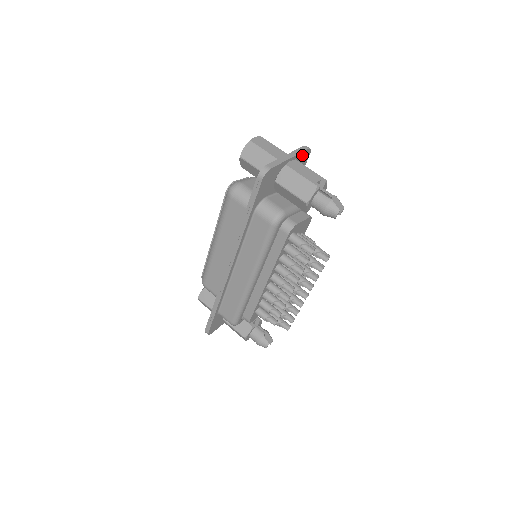
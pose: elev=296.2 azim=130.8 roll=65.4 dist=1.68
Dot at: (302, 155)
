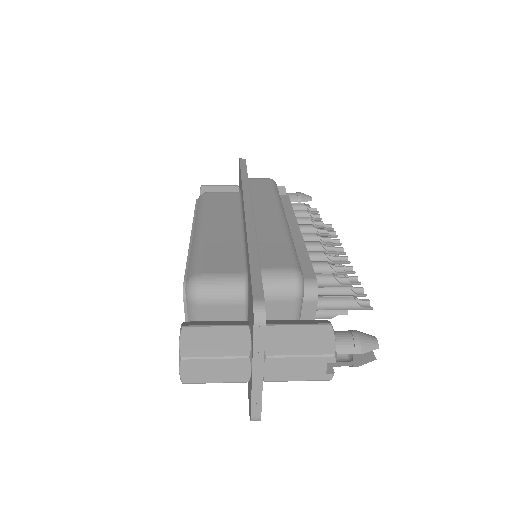
Dot at: occluded
